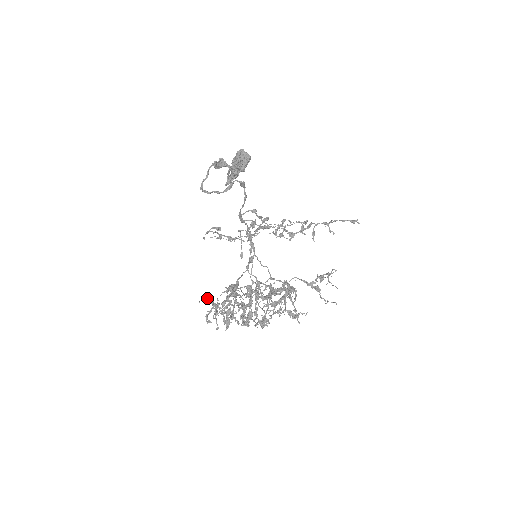
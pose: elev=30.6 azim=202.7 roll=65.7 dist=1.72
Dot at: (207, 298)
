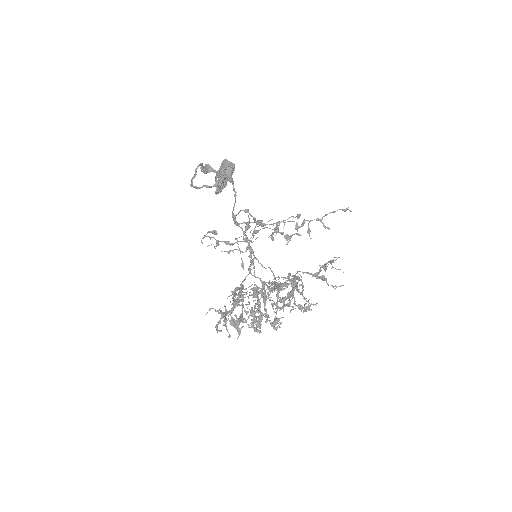
Dot at: occluded
